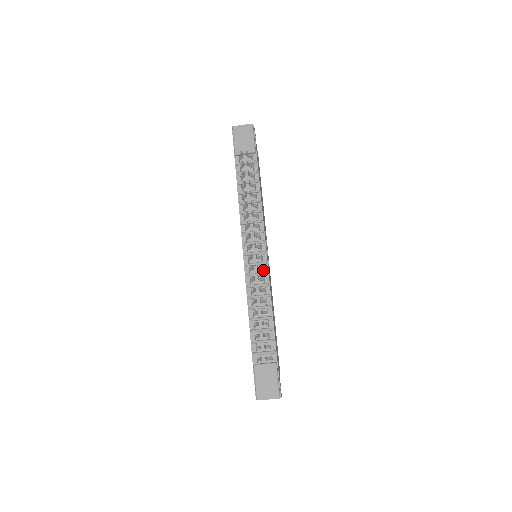
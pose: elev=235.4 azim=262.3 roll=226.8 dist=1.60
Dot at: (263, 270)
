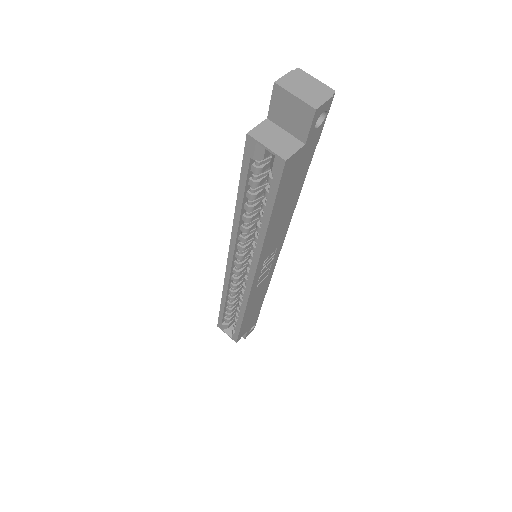
Dot at: occluded
